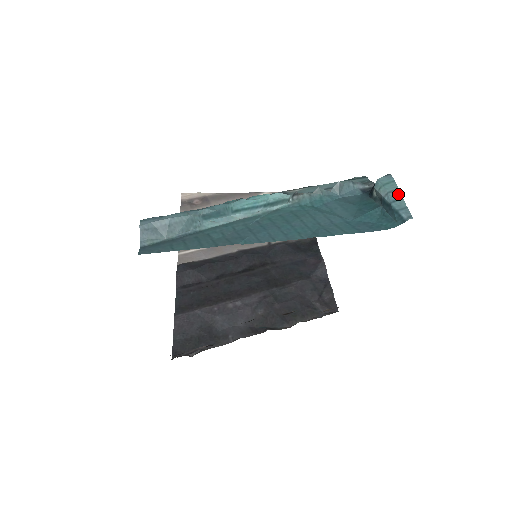
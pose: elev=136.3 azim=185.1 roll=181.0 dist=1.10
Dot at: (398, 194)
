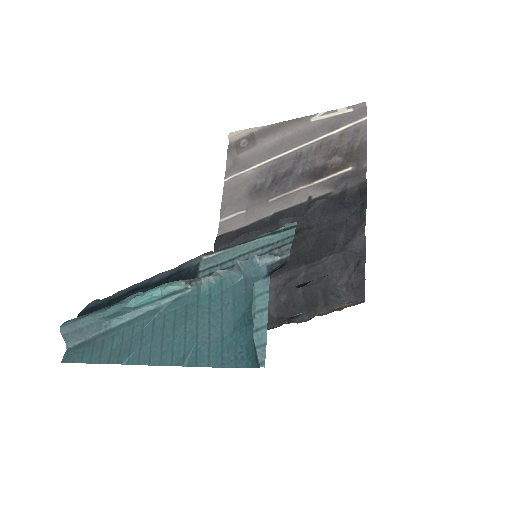
Dot at: (264, 318)
